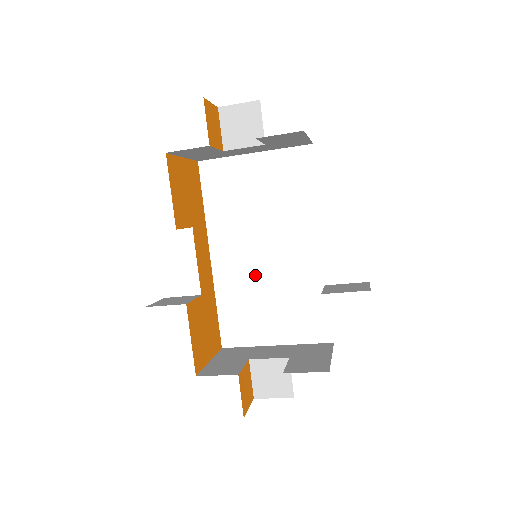
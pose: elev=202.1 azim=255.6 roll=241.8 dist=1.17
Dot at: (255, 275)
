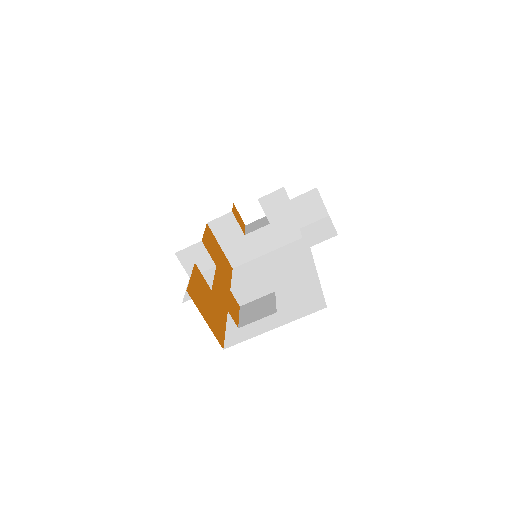
Dot at: occluded
